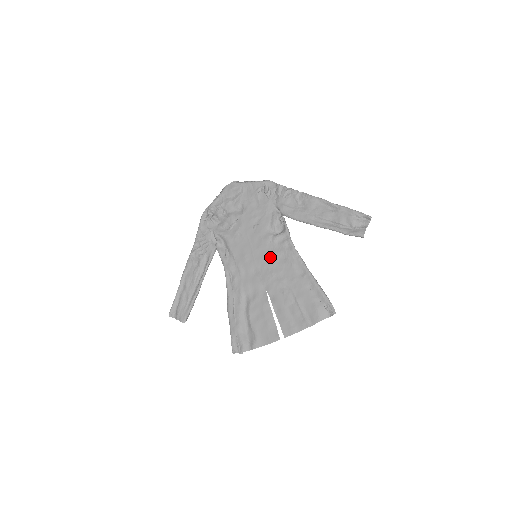
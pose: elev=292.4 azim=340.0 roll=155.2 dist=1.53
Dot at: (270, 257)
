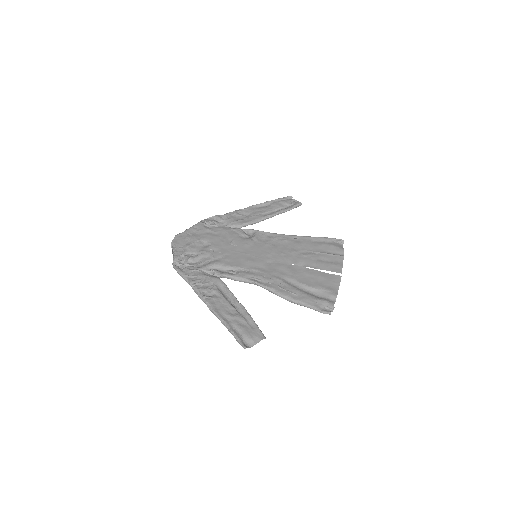
Dot at: (267, 248)
